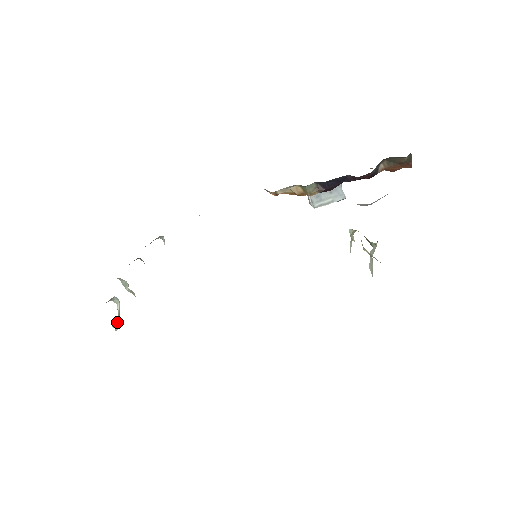
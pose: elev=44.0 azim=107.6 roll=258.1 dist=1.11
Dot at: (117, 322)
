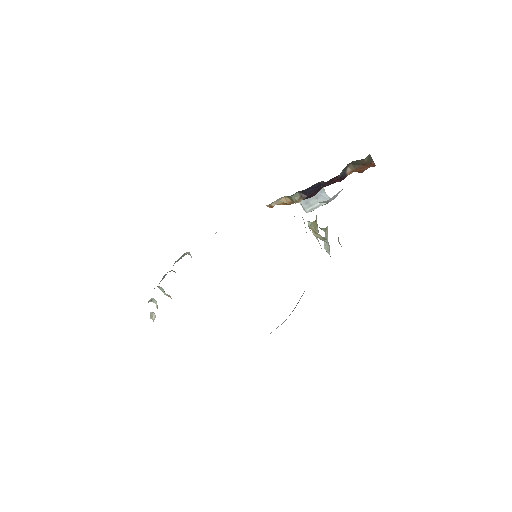
Dot at: (153, 315)
